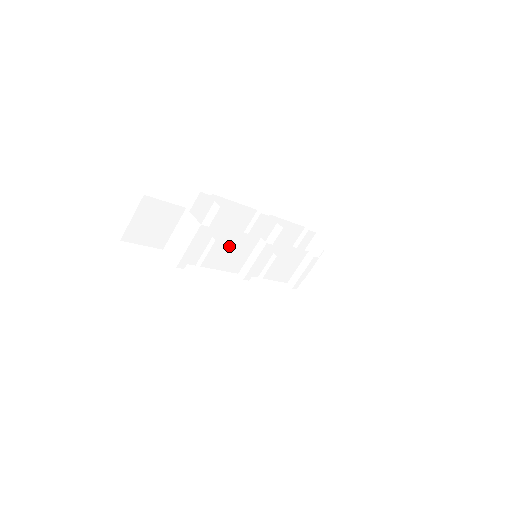
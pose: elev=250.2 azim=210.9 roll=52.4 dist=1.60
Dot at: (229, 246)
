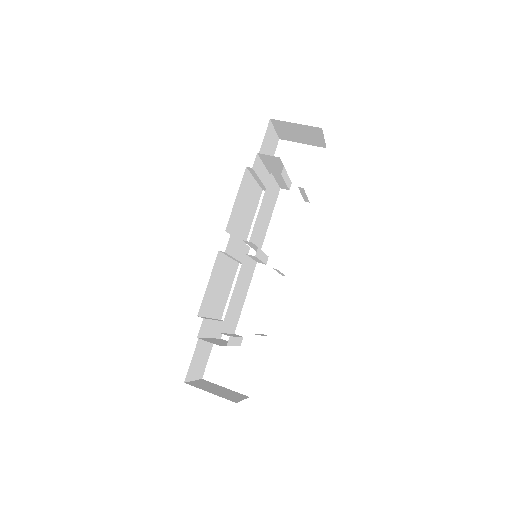
Dot at: (239, 289)
